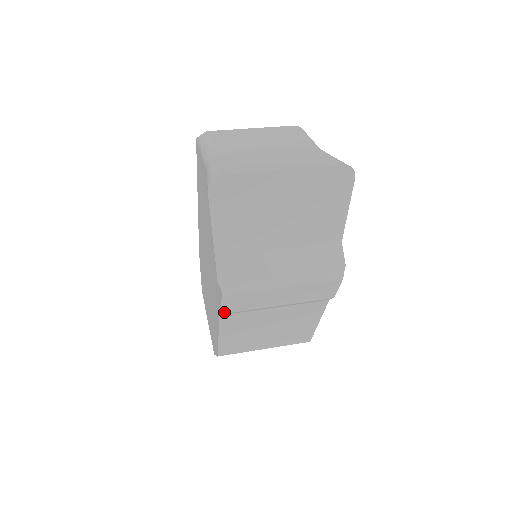
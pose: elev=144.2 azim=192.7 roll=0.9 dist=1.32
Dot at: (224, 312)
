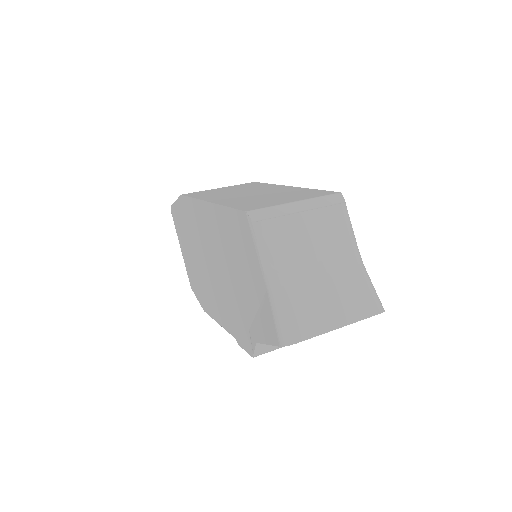
Dot at: occluded
